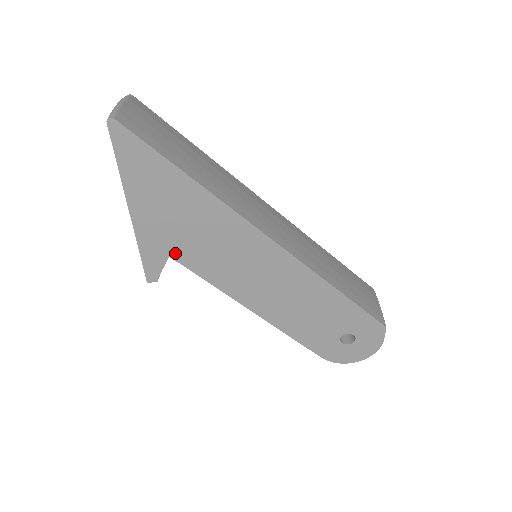
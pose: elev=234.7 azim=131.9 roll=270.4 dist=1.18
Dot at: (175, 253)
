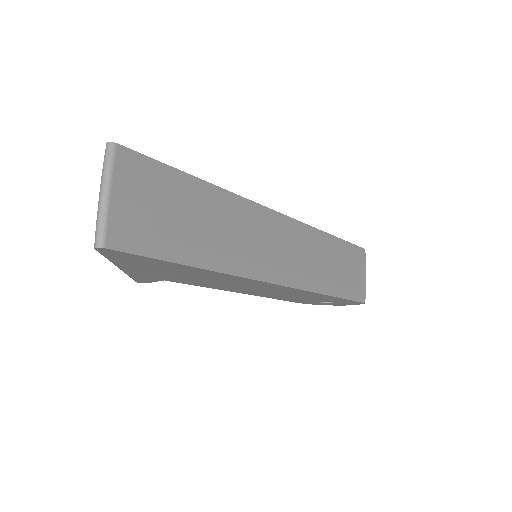
Dot at: (171, 280)
